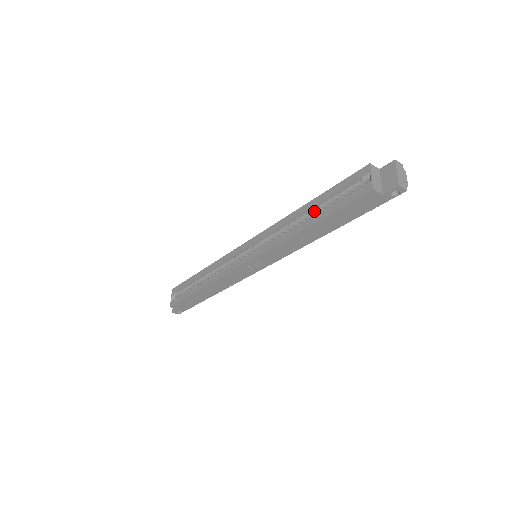
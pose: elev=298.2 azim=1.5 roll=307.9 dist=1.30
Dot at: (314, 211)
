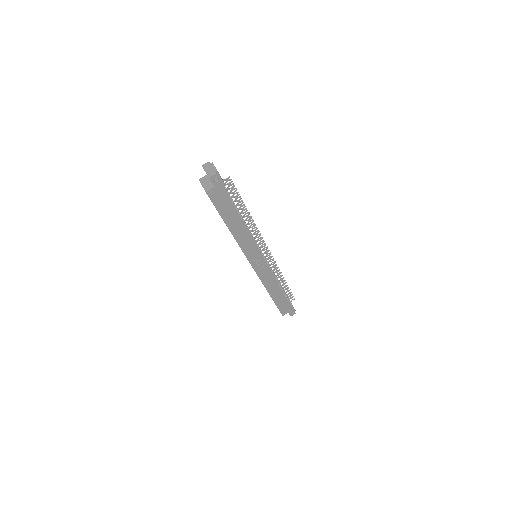
Dot at: occluded
